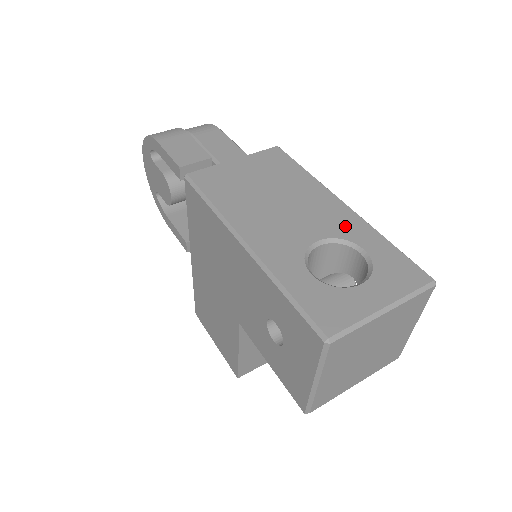
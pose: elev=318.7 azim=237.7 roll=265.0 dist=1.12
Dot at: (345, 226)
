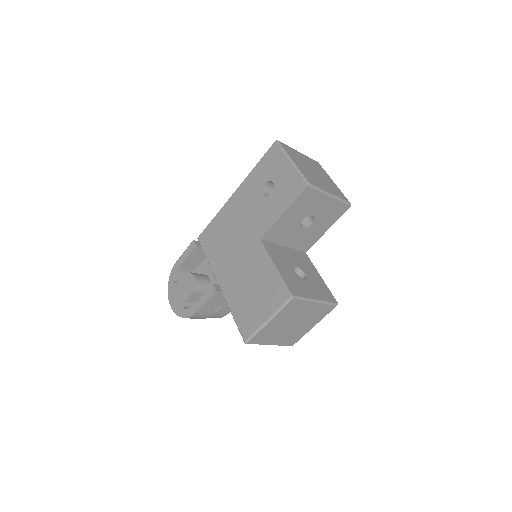
Dot at: occluded
